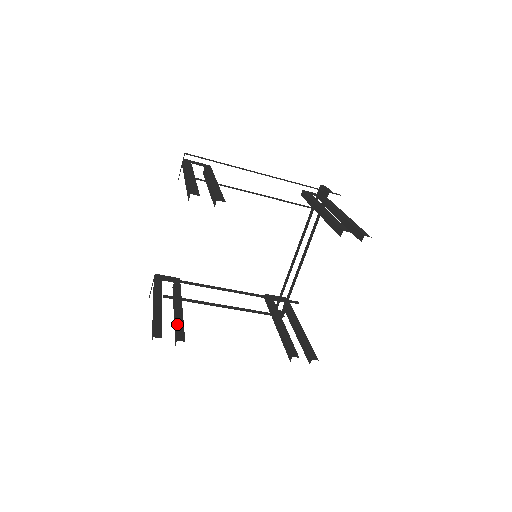
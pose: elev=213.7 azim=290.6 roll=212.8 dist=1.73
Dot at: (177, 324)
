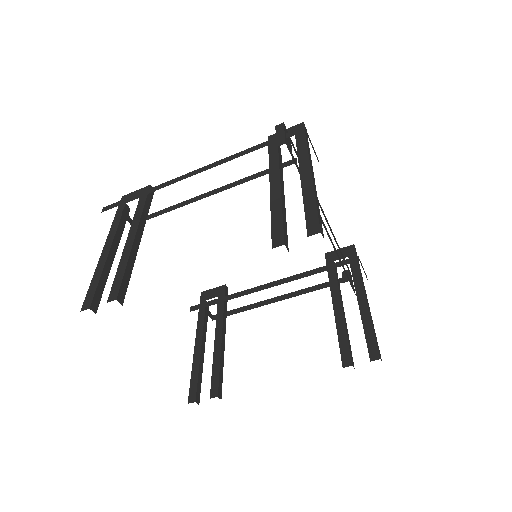
Dot at: (213, 370)
